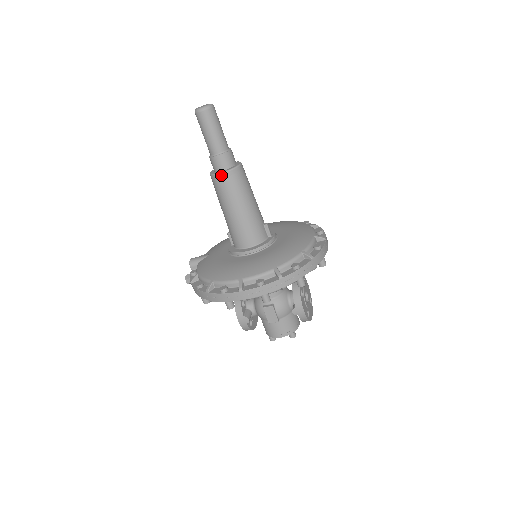
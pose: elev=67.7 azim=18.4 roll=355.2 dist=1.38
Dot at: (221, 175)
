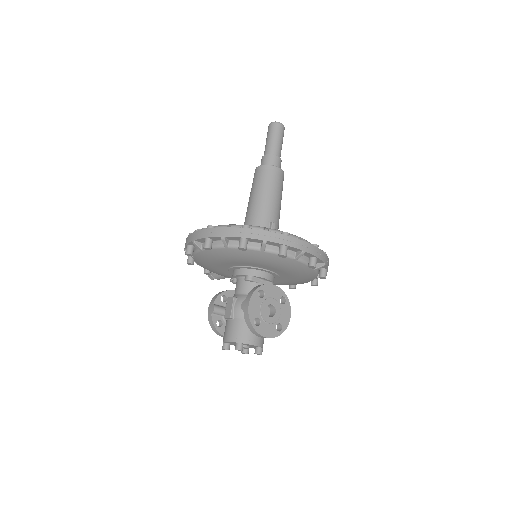
Dot at: (257, 168)
